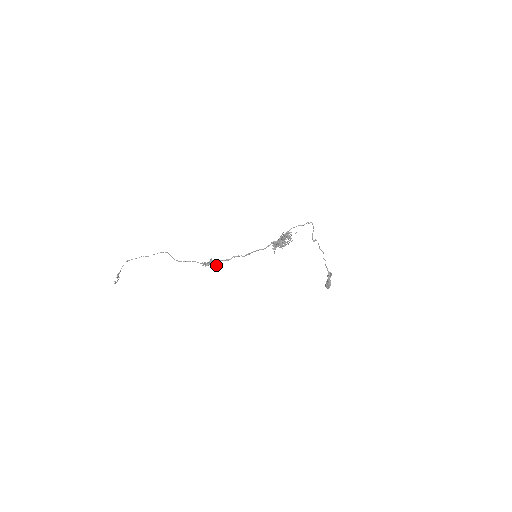
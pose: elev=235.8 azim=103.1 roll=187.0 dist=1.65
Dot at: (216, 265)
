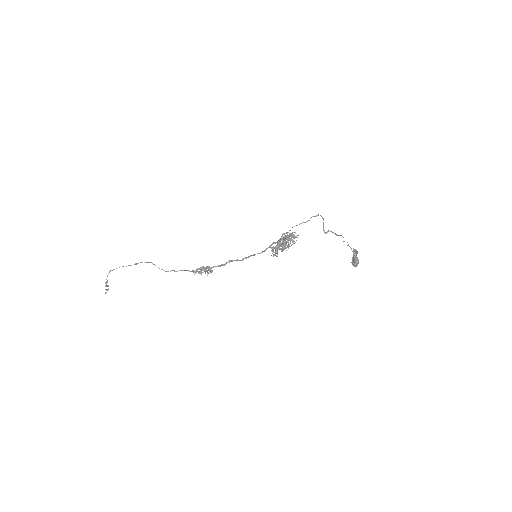
Dot at: (210, 272)
